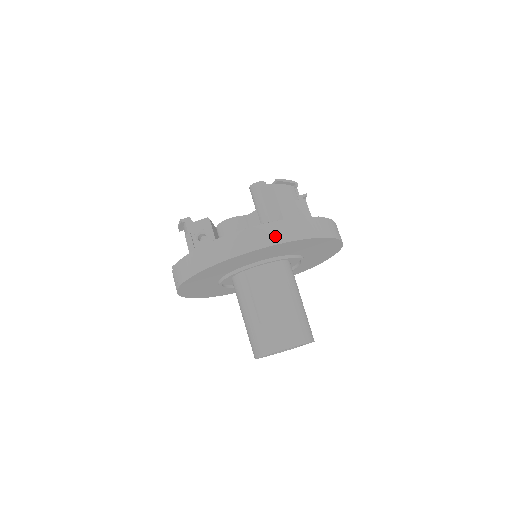
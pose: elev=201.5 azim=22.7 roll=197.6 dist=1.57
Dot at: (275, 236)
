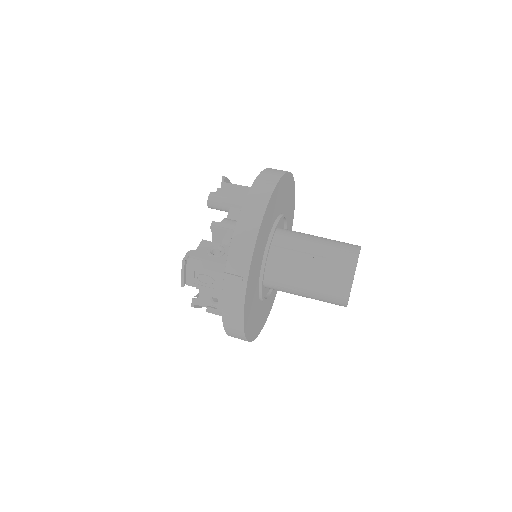
Dot at: (275, 174)
